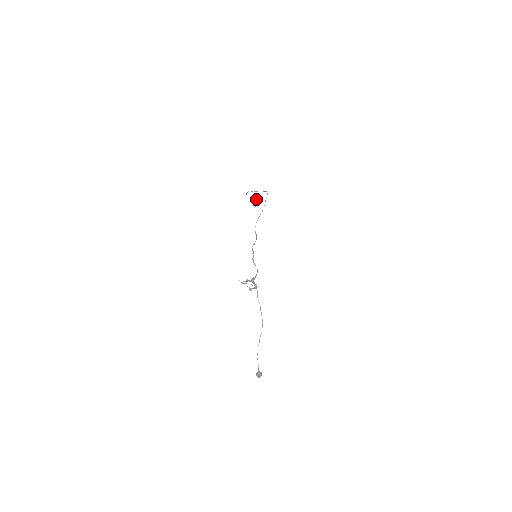
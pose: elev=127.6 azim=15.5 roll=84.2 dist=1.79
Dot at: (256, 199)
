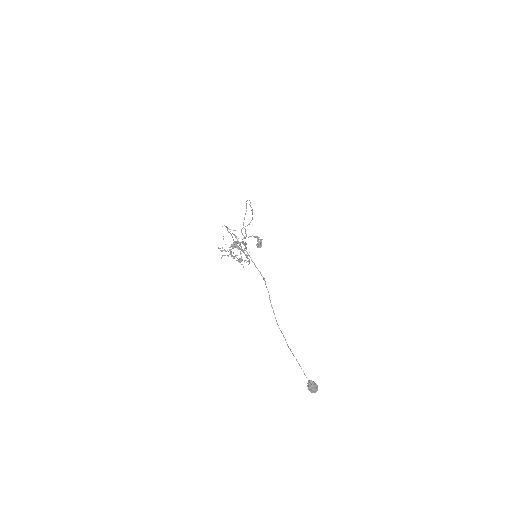
Dot at: (256, 237)
